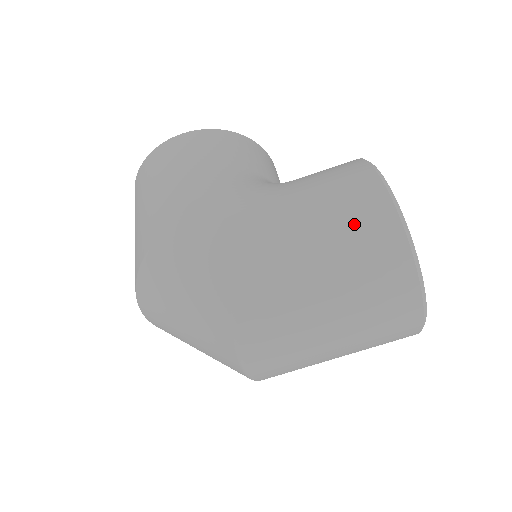
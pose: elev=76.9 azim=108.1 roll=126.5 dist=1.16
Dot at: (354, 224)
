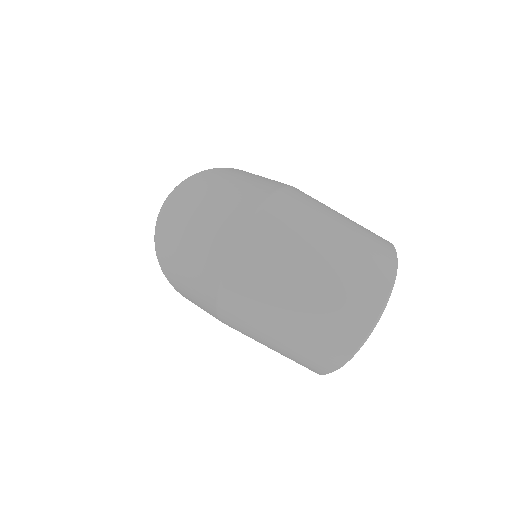
Dot at: (367, 230)
